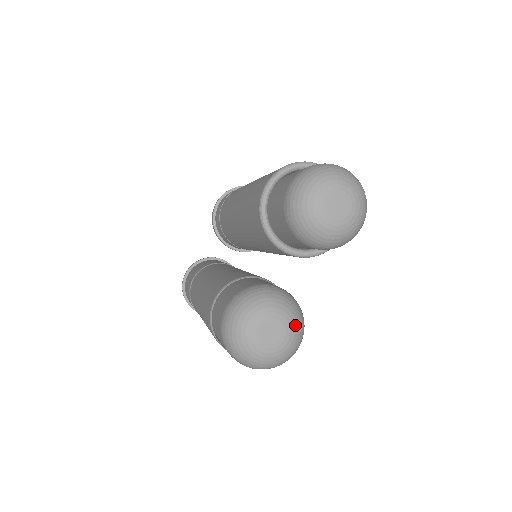
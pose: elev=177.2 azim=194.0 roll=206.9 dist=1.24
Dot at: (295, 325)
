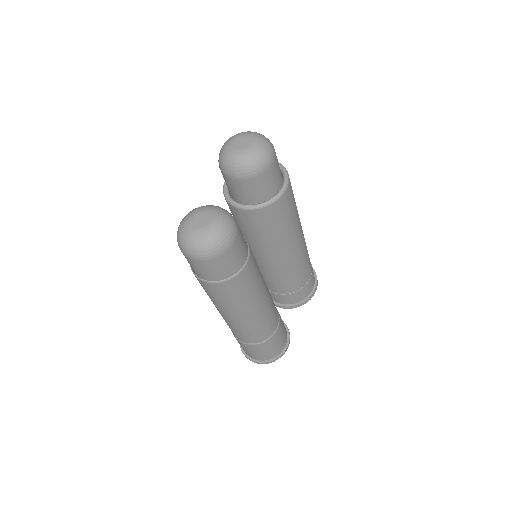
Dot at: (219, 216)
